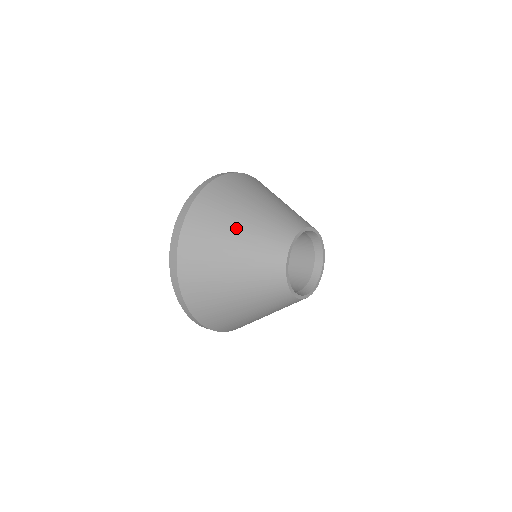
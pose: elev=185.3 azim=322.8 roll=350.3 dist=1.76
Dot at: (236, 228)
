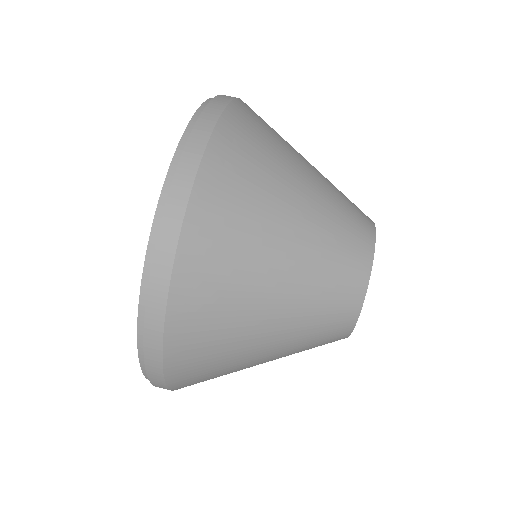
Dot at: occluded
